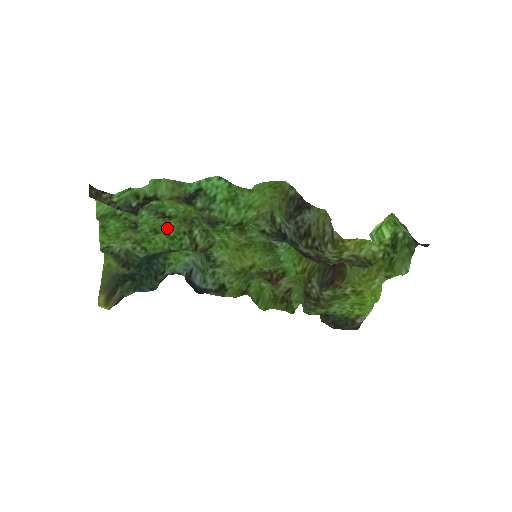
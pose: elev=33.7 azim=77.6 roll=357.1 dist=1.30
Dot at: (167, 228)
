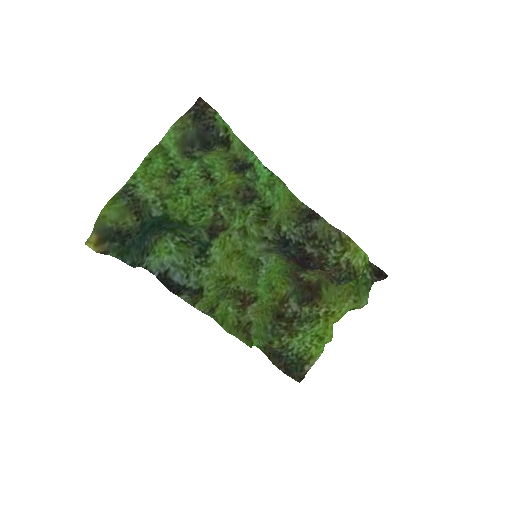
Dot at: (197, 195)
